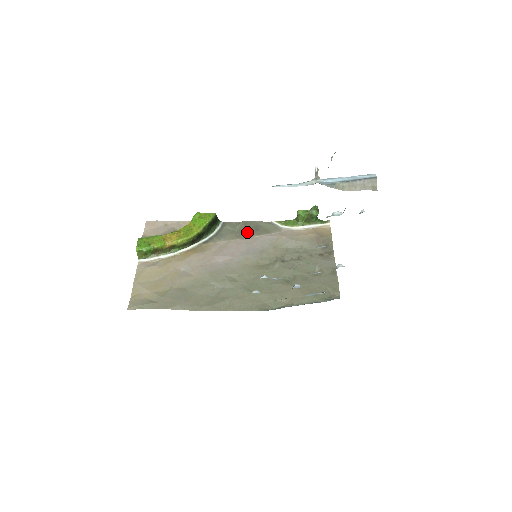
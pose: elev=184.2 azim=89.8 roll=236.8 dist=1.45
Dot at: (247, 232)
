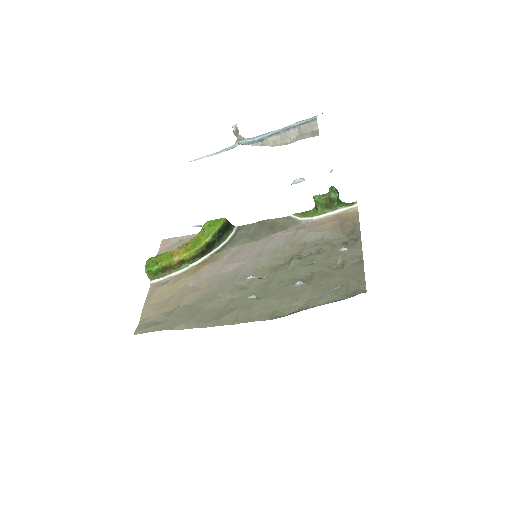
Dot at: (198, 225)
